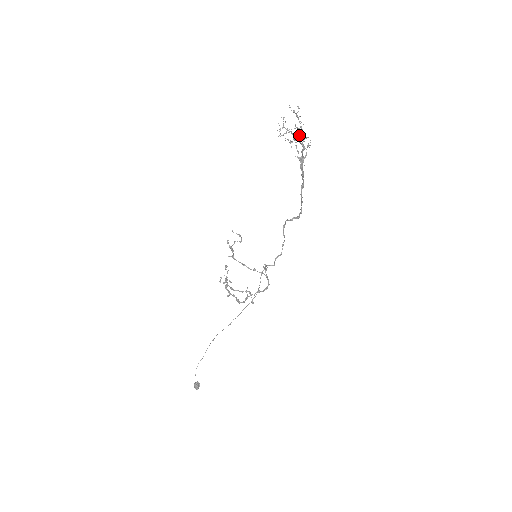
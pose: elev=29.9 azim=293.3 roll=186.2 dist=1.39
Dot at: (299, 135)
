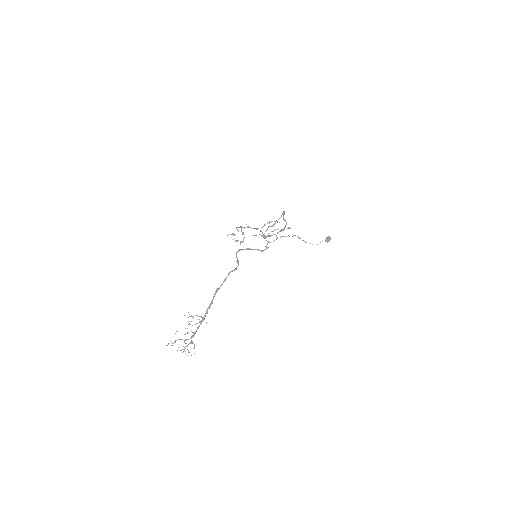
Dot at: occluded
